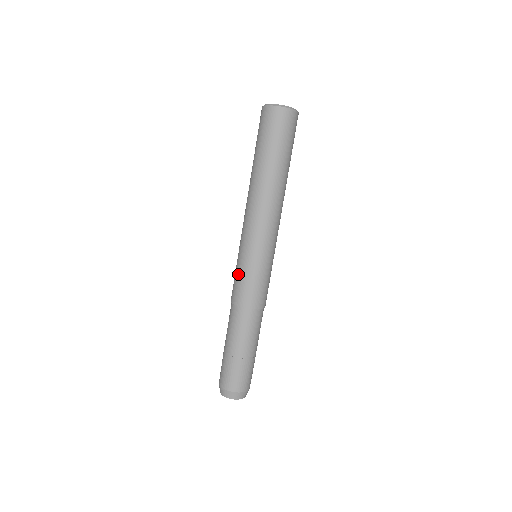
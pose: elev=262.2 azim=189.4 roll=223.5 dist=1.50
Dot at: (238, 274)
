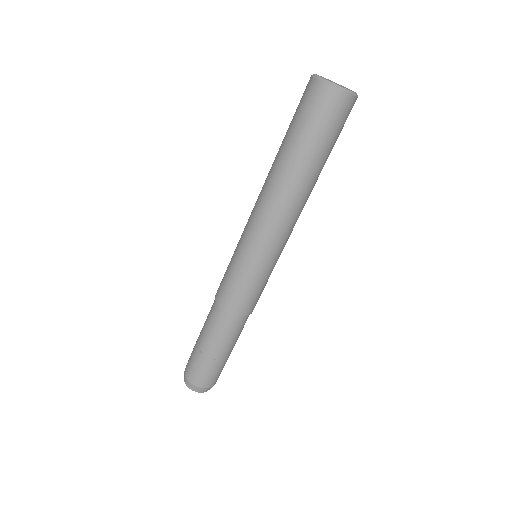
Dot at: (228, 271)
